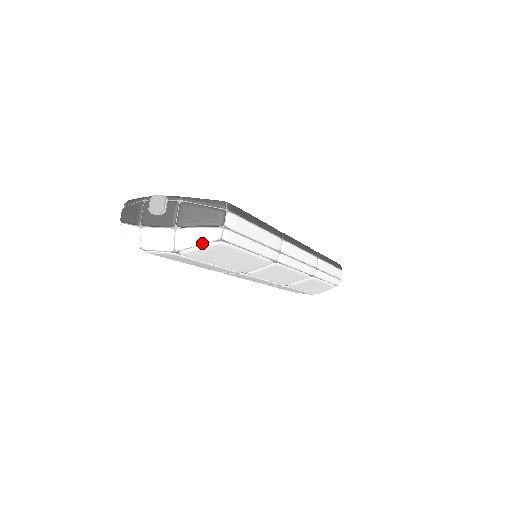
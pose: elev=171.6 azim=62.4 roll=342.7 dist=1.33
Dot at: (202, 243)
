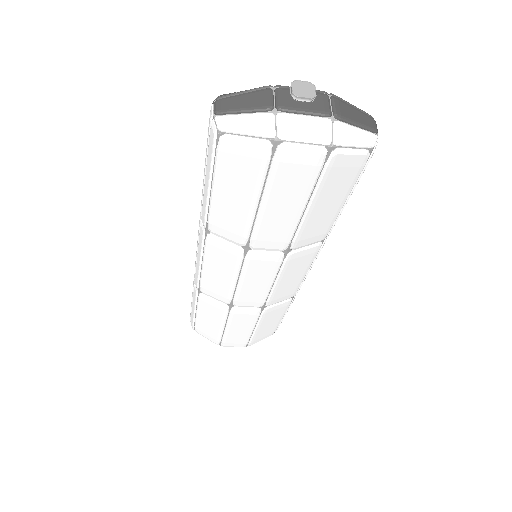
Dot at: (360, 145)
